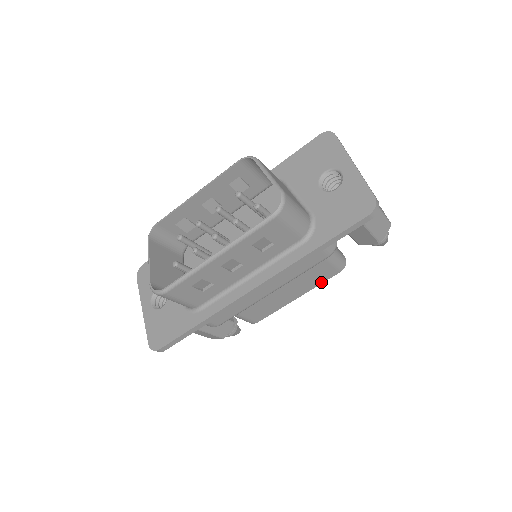
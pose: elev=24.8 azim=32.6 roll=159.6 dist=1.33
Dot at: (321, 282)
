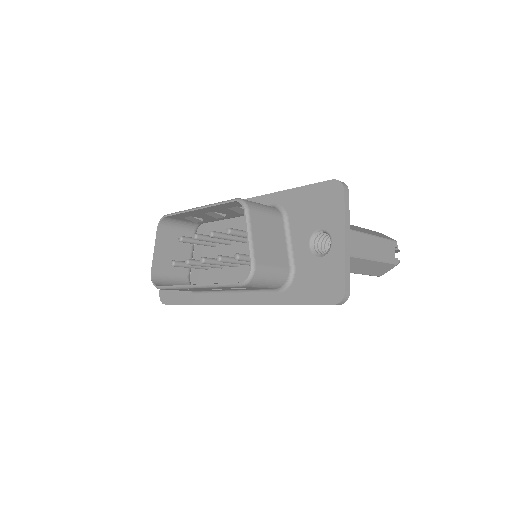
Dot at: occluded
